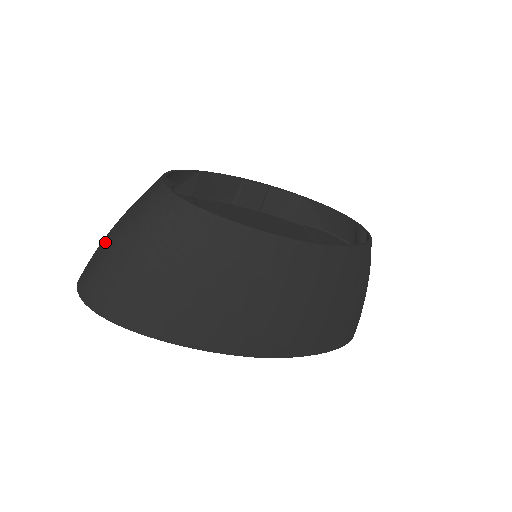
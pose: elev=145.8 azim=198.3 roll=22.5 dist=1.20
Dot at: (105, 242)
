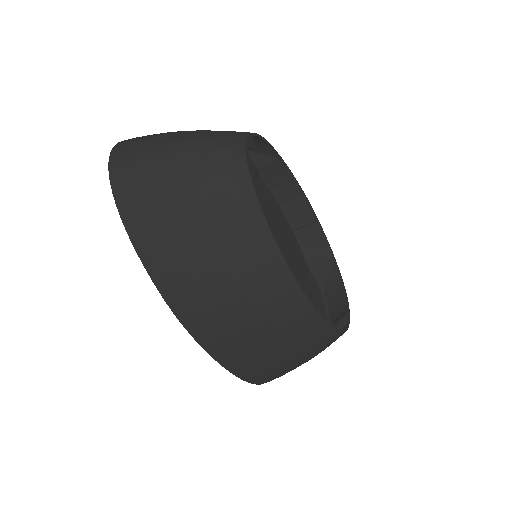
Dot at: (167, 135)
